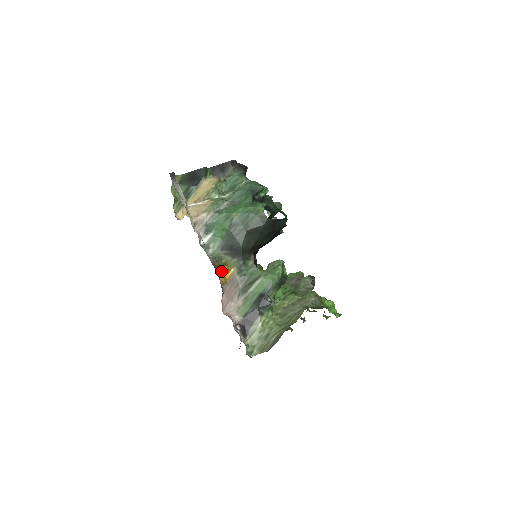
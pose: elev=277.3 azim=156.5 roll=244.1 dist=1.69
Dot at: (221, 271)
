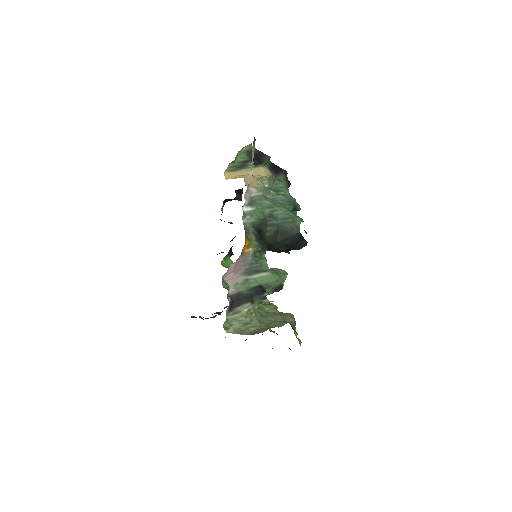
Dot at: (246, 242)
